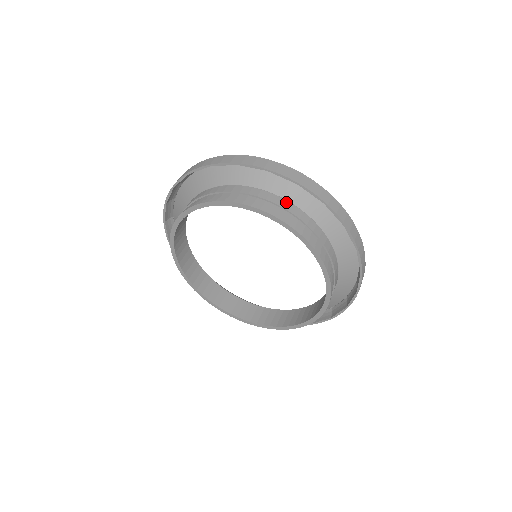
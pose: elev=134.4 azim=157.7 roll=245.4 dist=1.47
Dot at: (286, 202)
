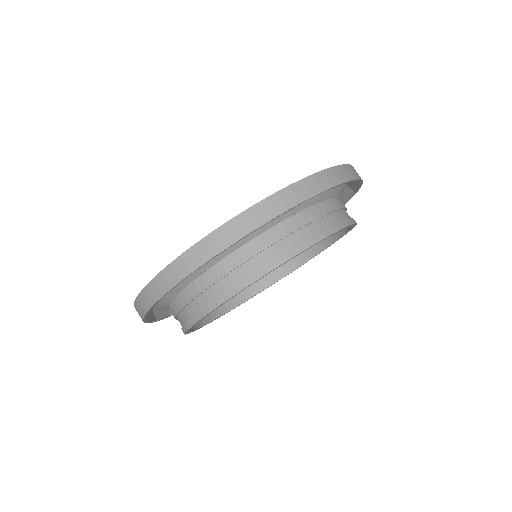
Dot at: (210, 272)
